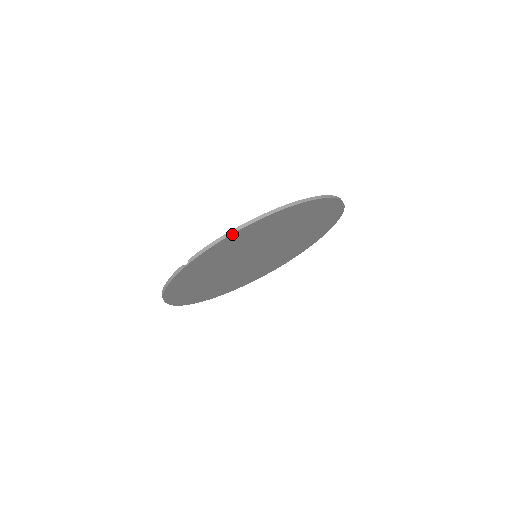
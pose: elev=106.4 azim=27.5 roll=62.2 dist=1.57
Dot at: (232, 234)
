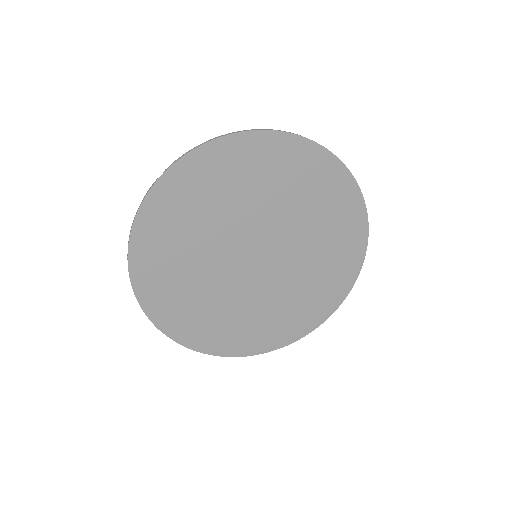
Dot at: (219, 139)
